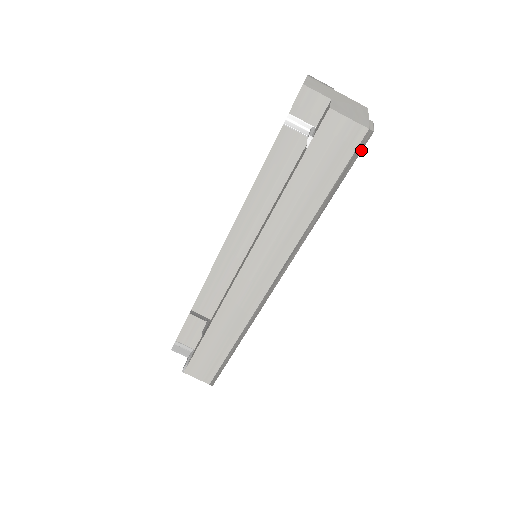
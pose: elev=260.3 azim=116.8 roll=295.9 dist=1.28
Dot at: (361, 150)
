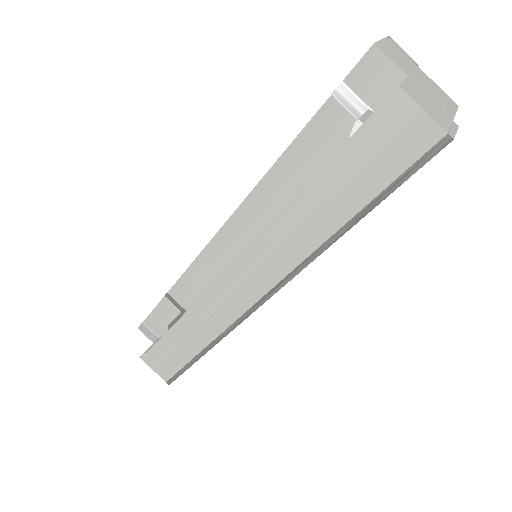
Dot at: (426, 161)
